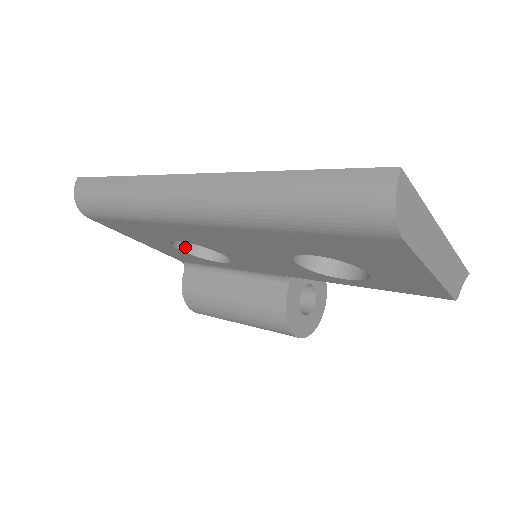
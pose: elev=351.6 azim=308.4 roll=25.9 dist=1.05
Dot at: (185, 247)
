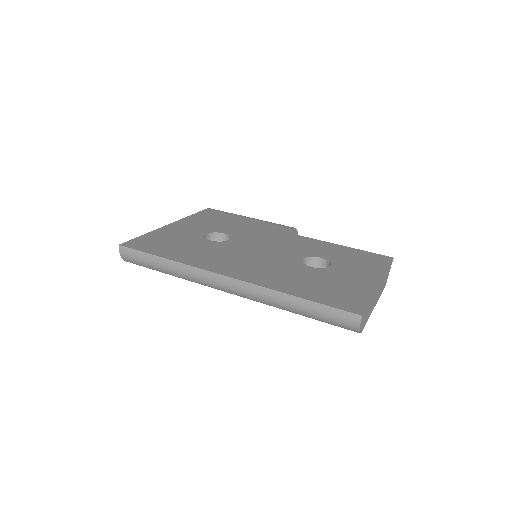
Dot at: occluded
